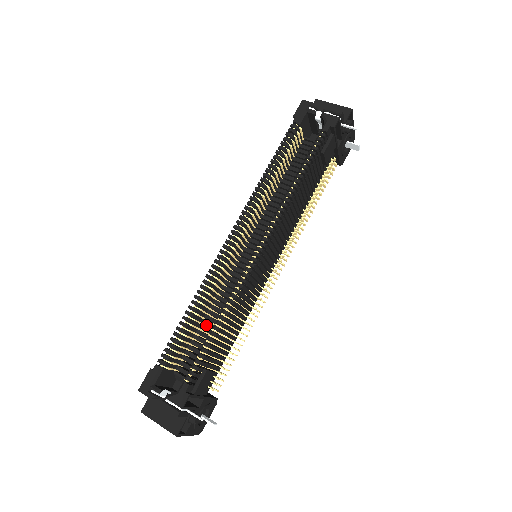
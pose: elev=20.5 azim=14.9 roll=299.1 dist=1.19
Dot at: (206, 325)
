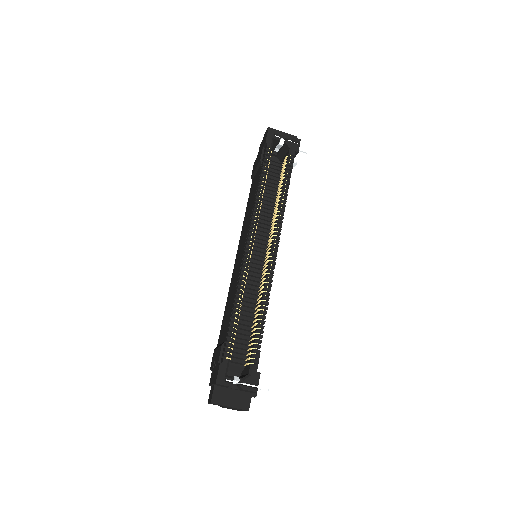
Dot at: (239, 318)
